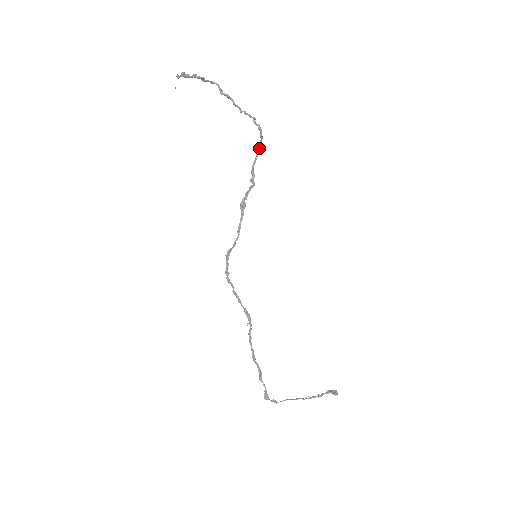
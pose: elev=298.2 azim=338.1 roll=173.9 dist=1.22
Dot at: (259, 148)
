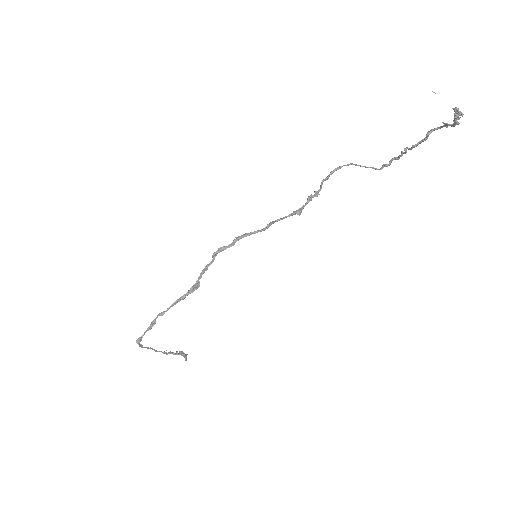
Dot at: occluded
